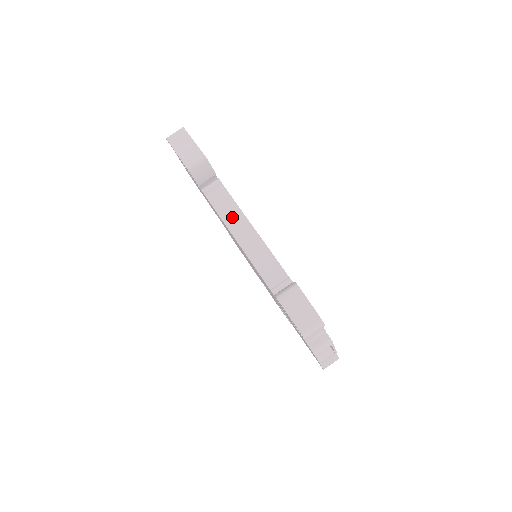
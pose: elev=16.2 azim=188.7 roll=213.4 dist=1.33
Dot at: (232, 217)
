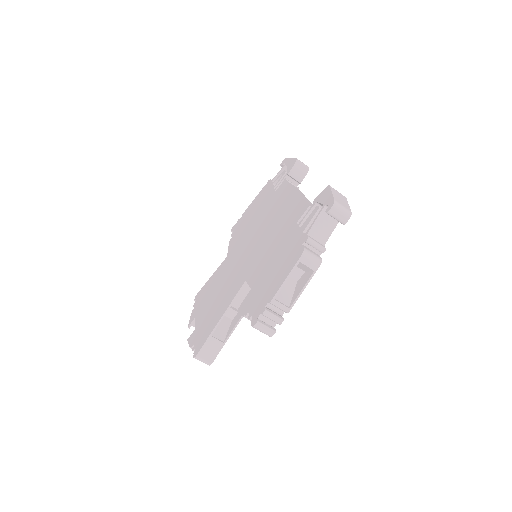
Dot at: (298, 191)
